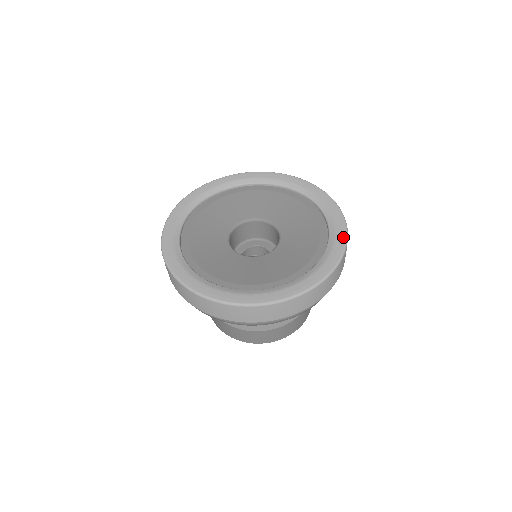
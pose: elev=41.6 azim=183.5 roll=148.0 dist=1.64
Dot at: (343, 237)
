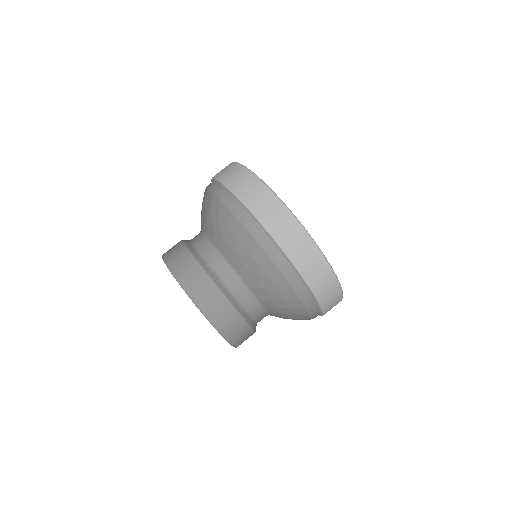
Dot at: (336, 275)
